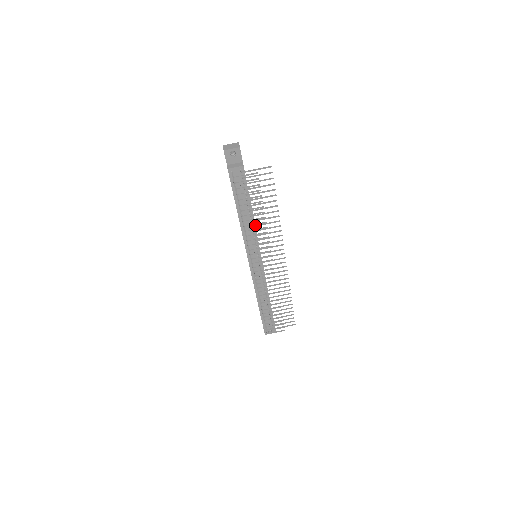
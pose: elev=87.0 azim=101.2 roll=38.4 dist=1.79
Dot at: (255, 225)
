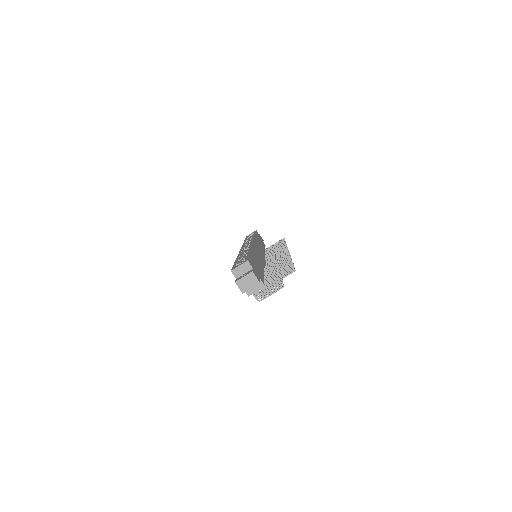
Dot at: (267, 272)
